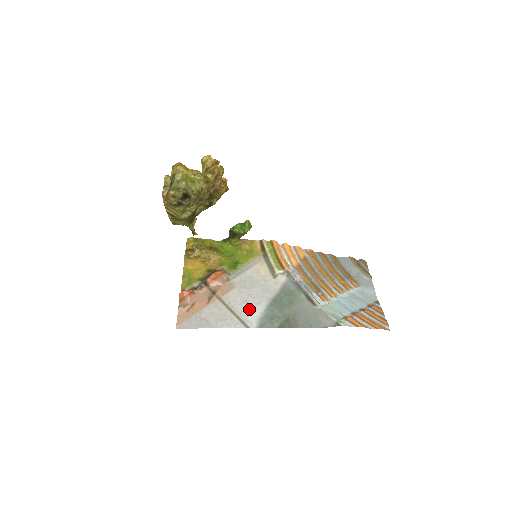
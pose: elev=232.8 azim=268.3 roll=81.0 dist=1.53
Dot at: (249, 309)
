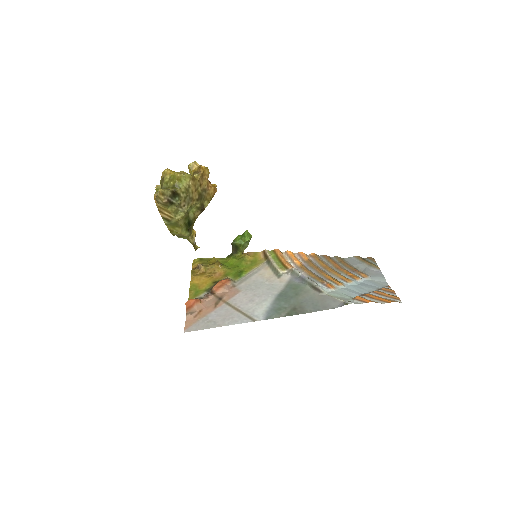
Dot at: (255, 306)
